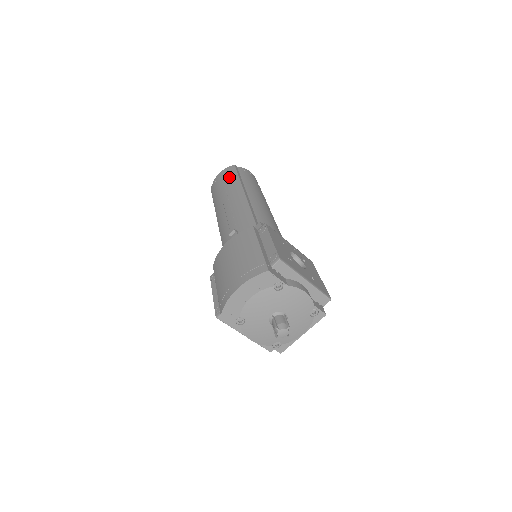
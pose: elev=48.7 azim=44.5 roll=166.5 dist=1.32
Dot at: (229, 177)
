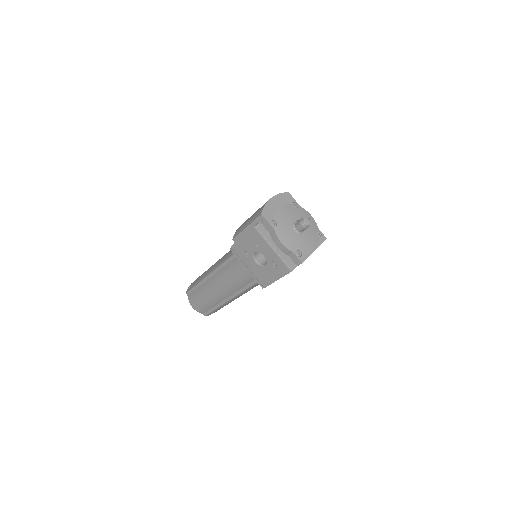
Dot at: occluded
